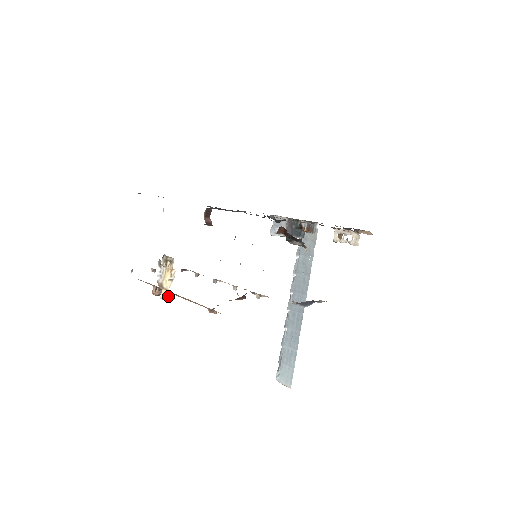
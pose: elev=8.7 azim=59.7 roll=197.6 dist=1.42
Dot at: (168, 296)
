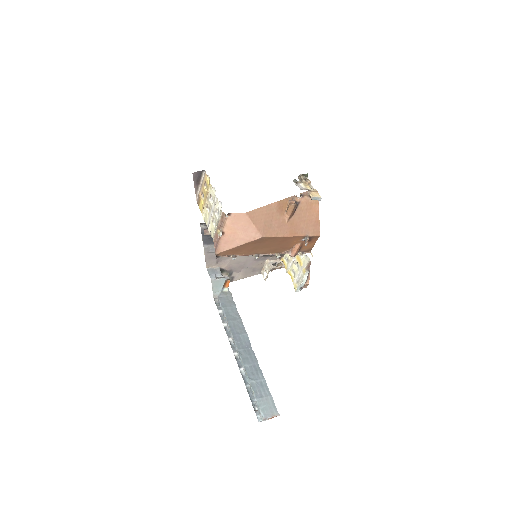
Dot at: occluded
